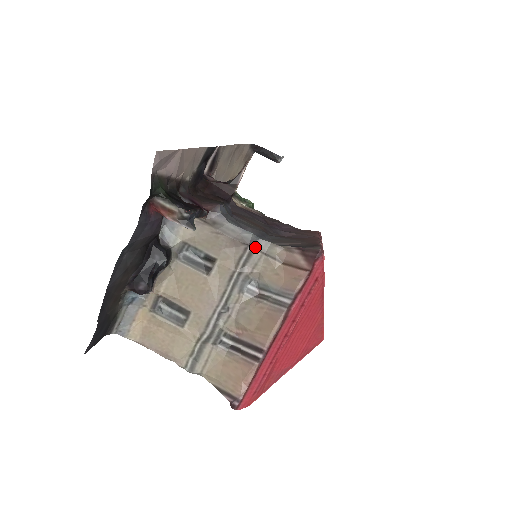
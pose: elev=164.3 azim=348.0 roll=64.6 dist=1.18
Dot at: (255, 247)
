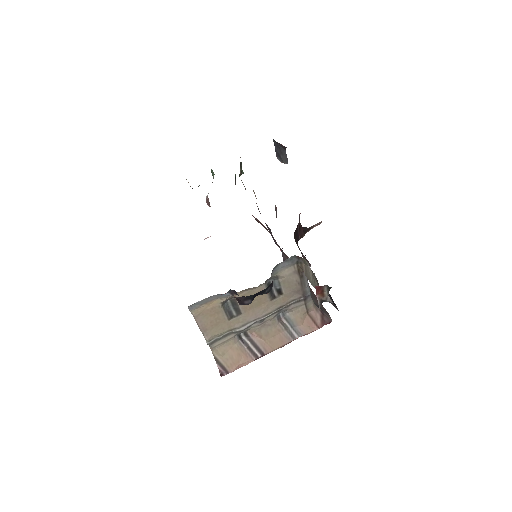
Dot at: (305, 299)
